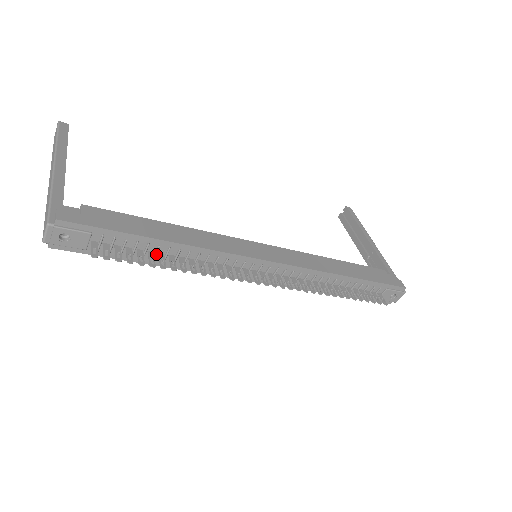
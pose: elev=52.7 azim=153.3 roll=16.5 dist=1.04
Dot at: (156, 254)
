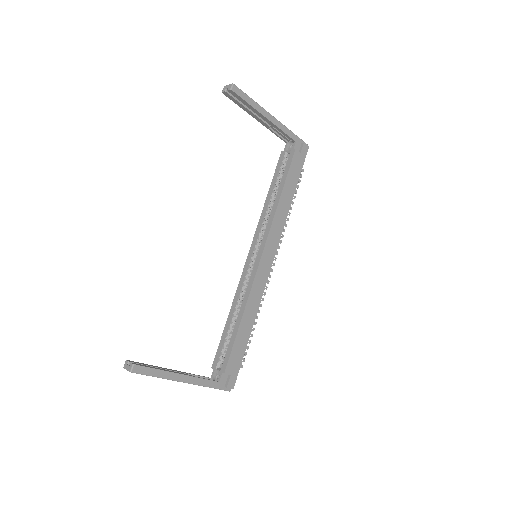
Dot at: occluded
